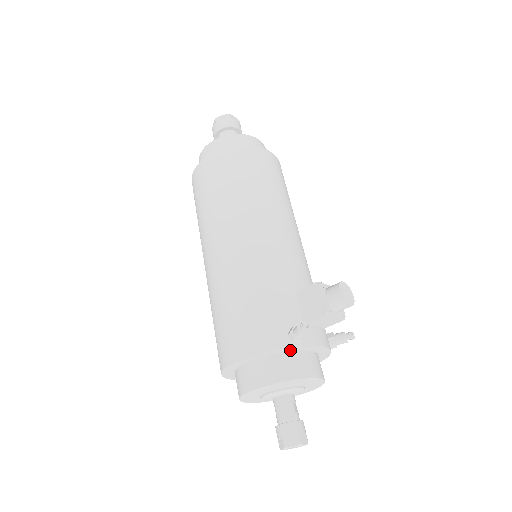
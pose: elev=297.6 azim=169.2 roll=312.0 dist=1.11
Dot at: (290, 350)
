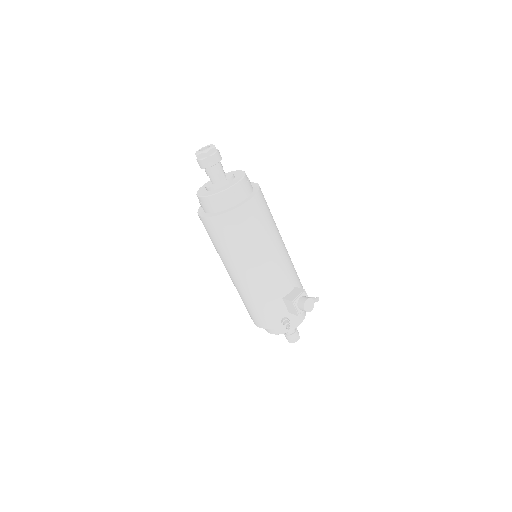
Dot at: occluded
